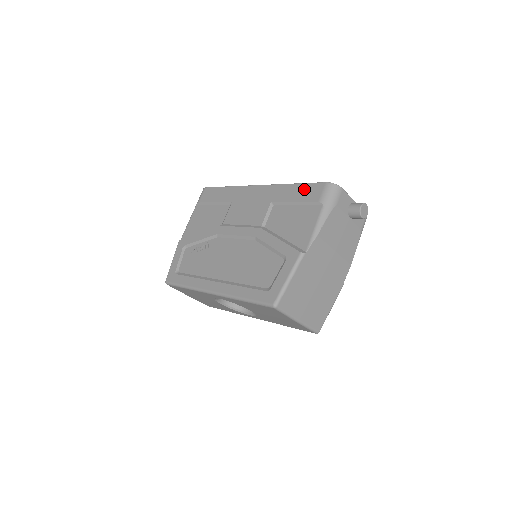
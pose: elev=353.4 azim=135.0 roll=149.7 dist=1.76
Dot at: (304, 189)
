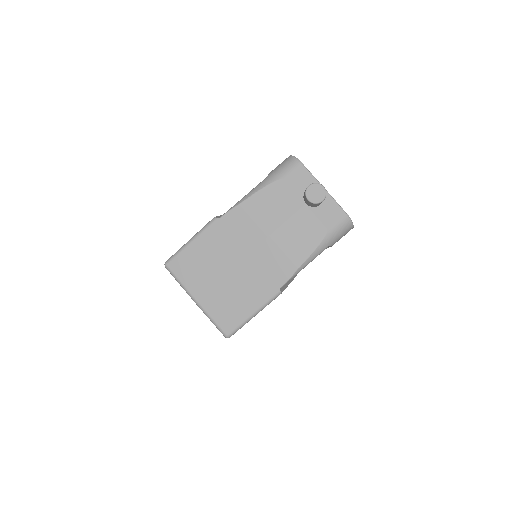
Dot at: occluded
